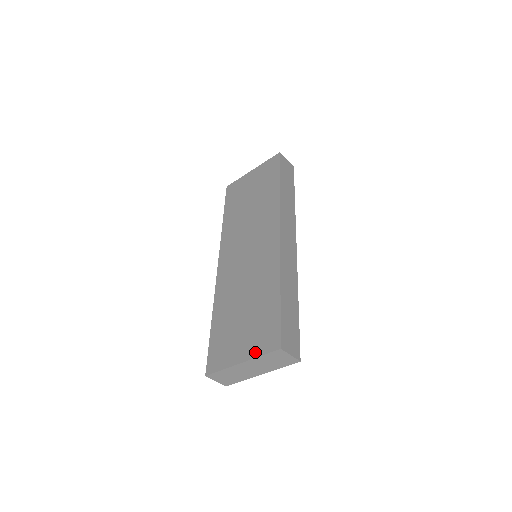
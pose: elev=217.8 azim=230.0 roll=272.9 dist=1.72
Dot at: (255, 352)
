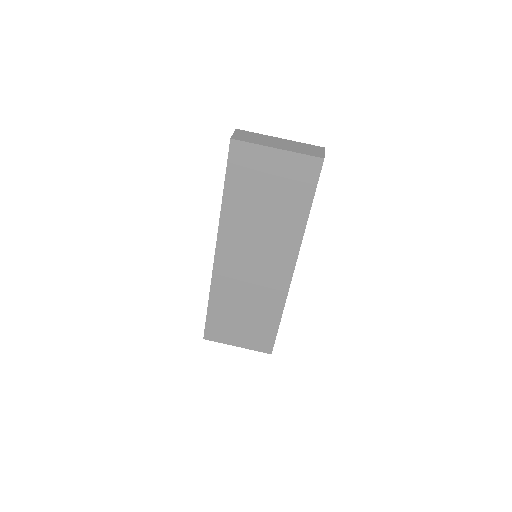
Dot at: occluded
